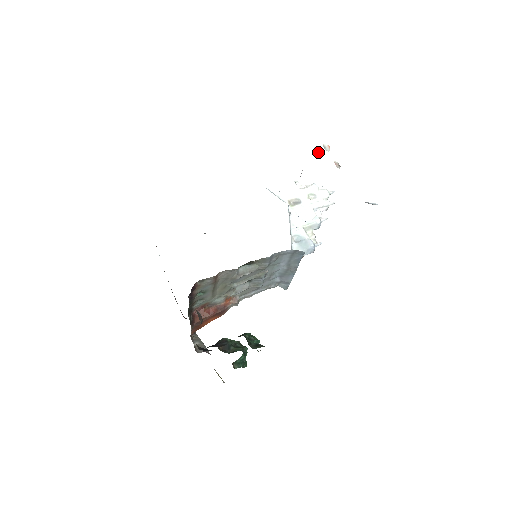
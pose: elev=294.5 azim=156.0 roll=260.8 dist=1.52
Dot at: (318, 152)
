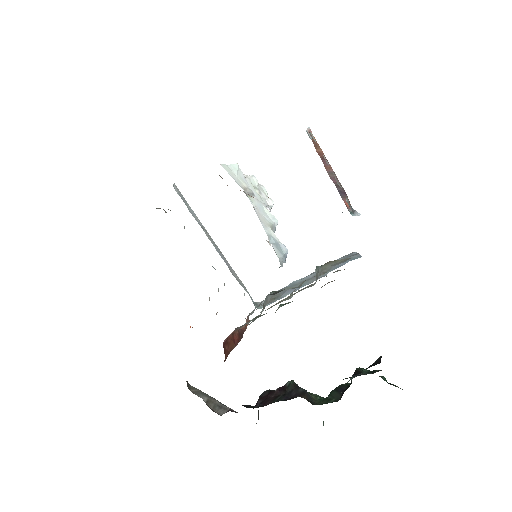
Dot at: occluded
